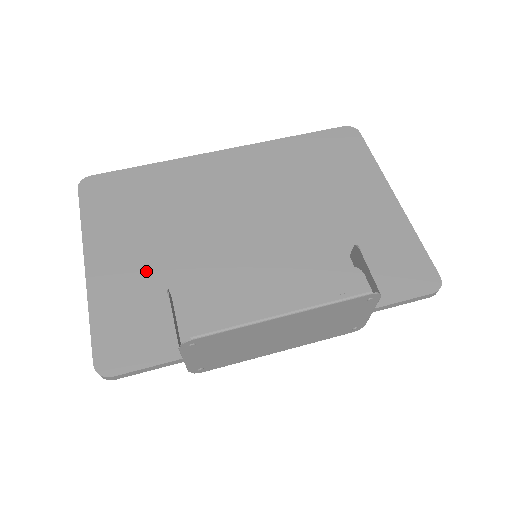
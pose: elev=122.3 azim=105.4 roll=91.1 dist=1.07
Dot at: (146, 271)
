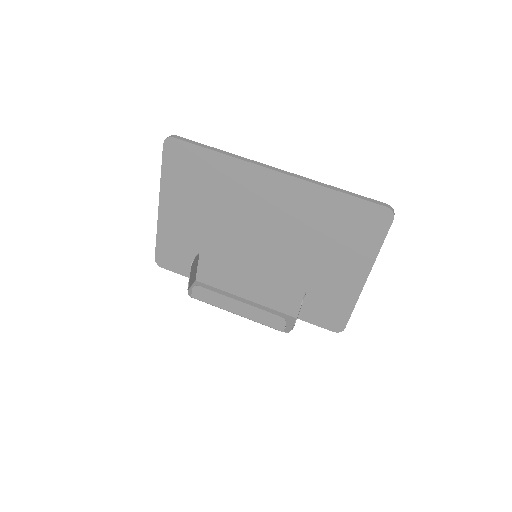
Dot at: (191, 230)
